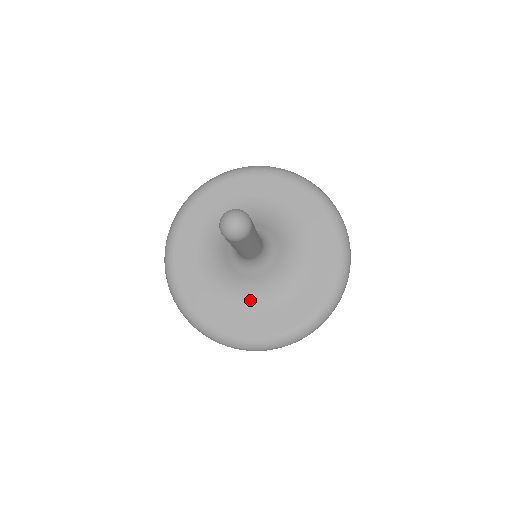
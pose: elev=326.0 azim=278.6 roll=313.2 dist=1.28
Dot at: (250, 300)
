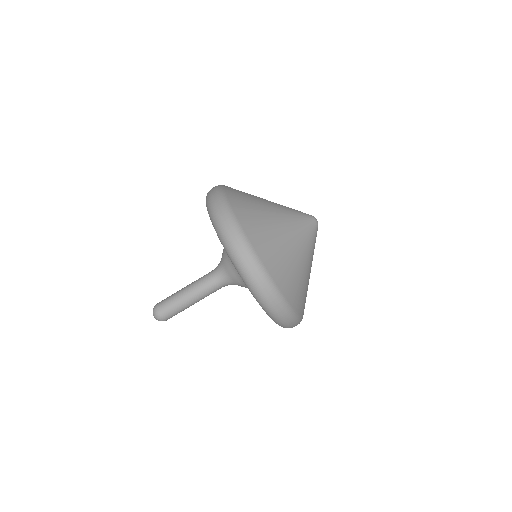
Dot at: occluded
